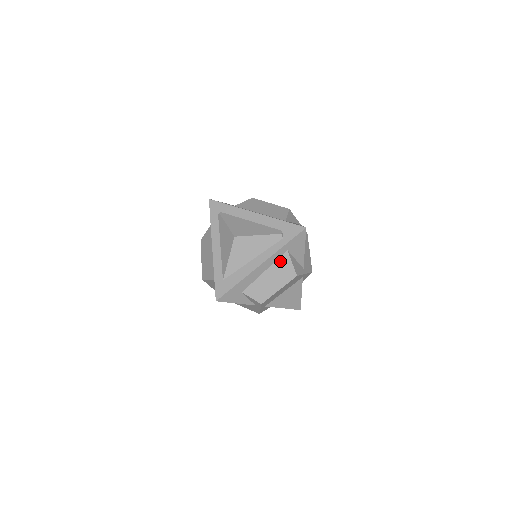
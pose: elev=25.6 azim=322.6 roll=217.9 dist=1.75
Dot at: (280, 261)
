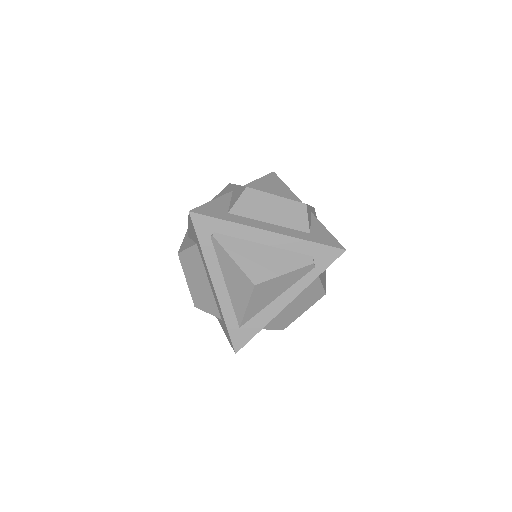
Dot at: (309, 288)
